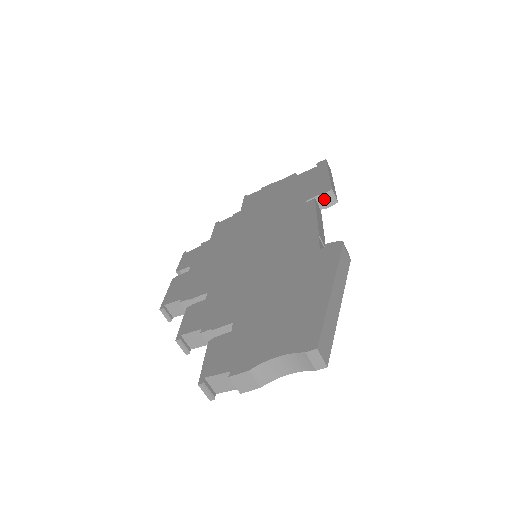
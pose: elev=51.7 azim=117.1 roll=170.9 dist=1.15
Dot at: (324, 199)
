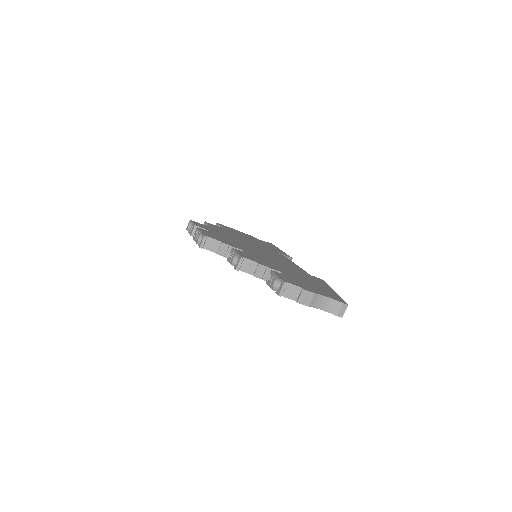
Dot at: occluded
